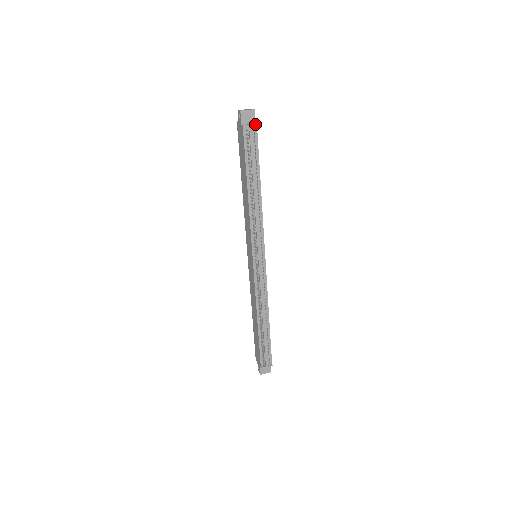
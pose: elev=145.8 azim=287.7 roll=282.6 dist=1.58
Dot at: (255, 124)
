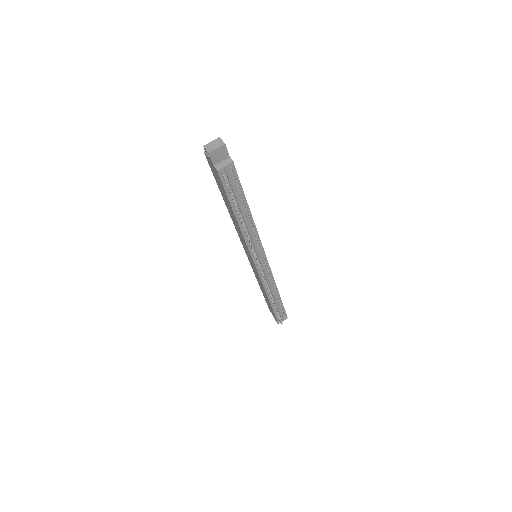
Dot at: (231, 163)
